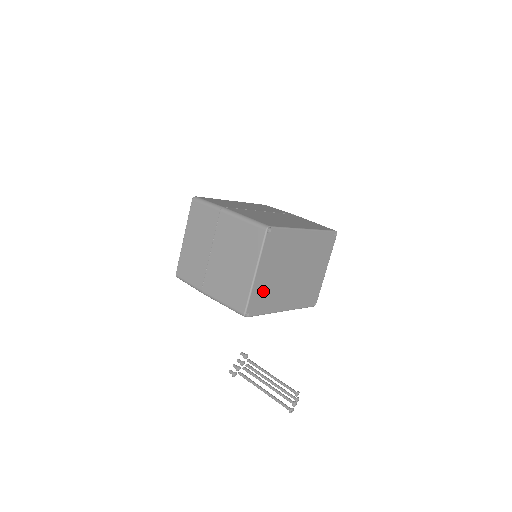
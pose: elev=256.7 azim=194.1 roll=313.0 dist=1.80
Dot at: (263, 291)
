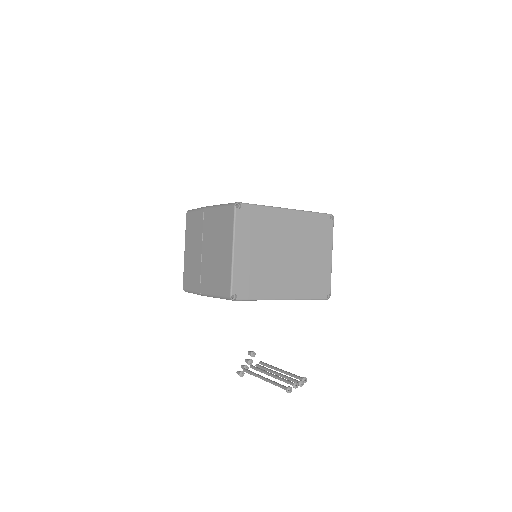
Dot at: (249, 272)
